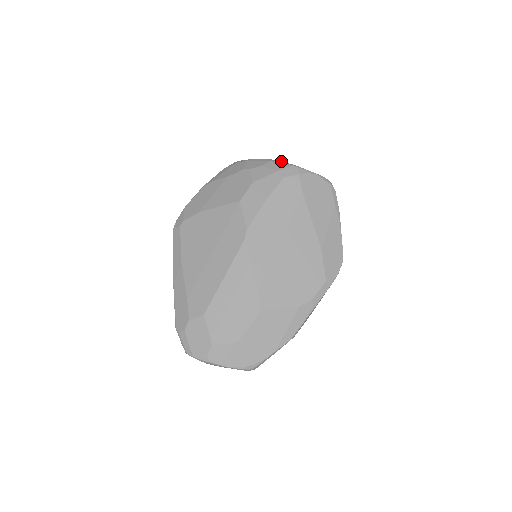
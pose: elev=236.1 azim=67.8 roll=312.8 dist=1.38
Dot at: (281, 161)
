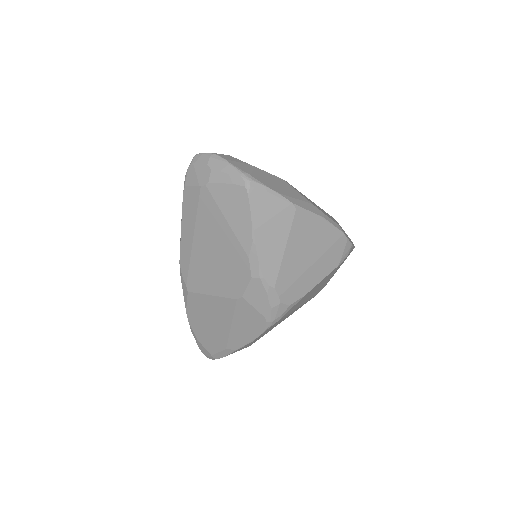
Dot at: occluded
